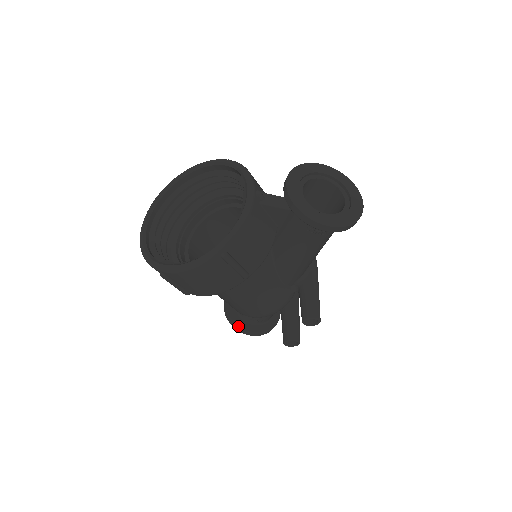
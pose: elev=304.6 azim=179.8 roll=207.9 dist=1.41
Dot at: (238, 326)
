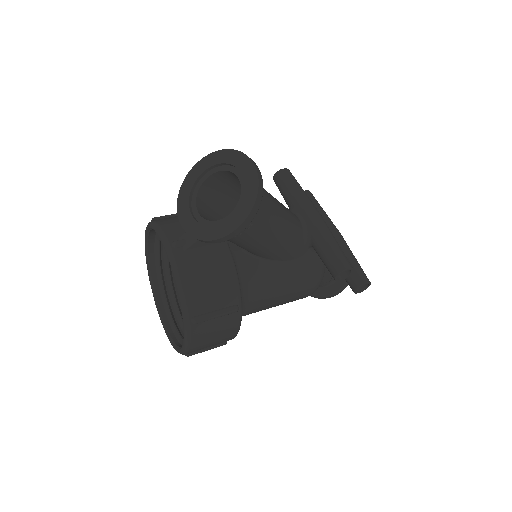
Dot at: (320, 297)
